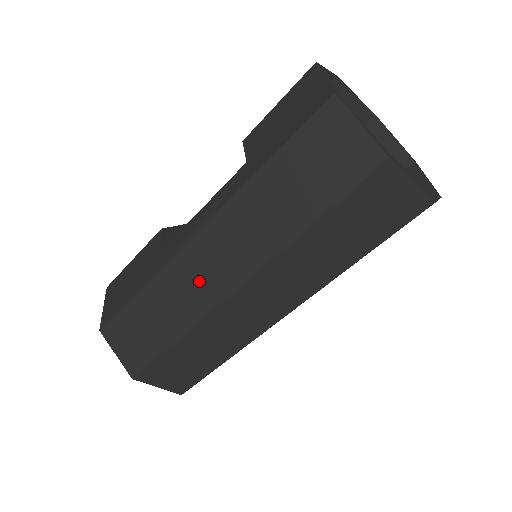
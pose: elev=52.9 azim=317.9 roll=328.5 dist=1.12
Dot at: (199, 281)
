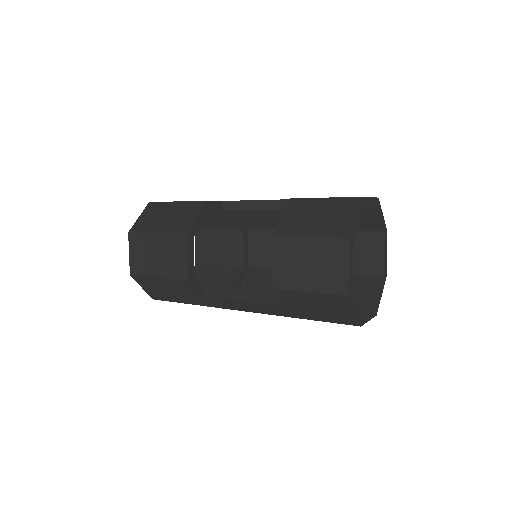
Dot at: occluded
